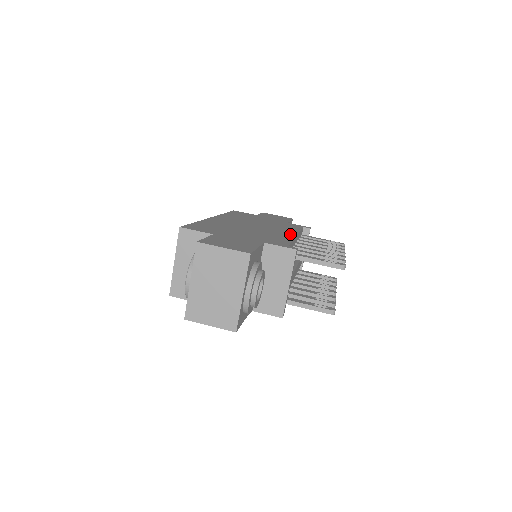
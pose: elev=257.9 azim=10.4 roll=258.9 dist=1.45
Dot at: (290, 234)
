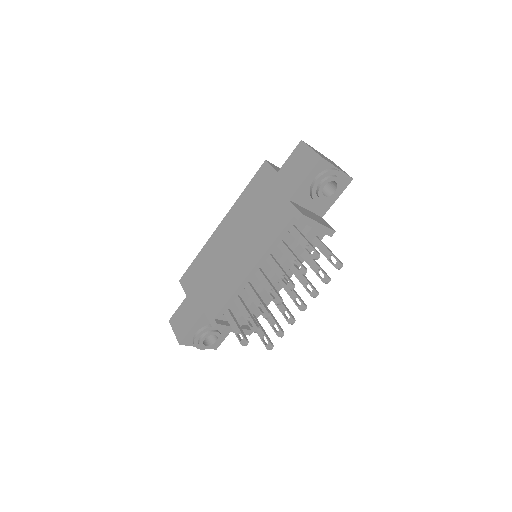
Dot at: (246, 270)
